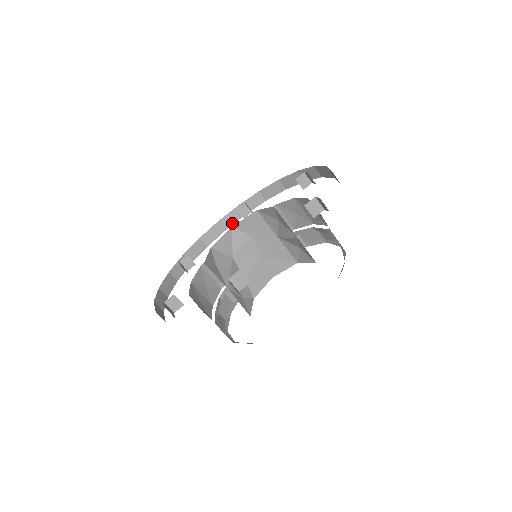
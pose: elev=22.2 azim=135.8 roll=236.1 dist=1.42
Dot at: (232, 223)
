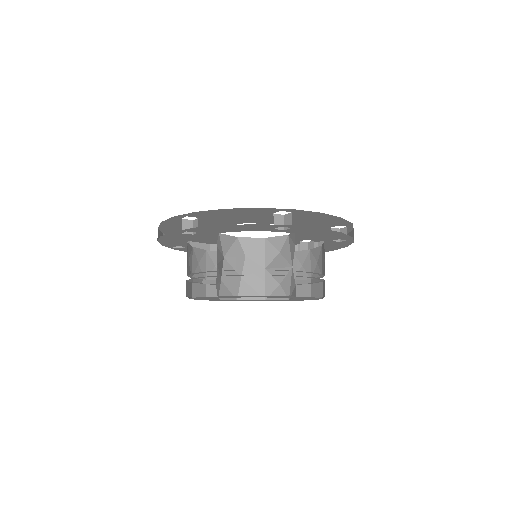
Dot at: occluded
